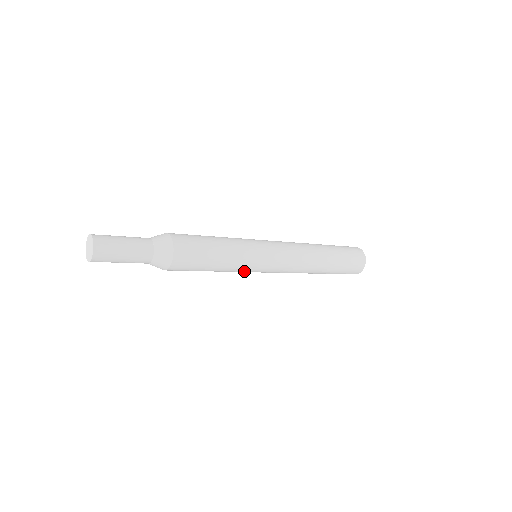
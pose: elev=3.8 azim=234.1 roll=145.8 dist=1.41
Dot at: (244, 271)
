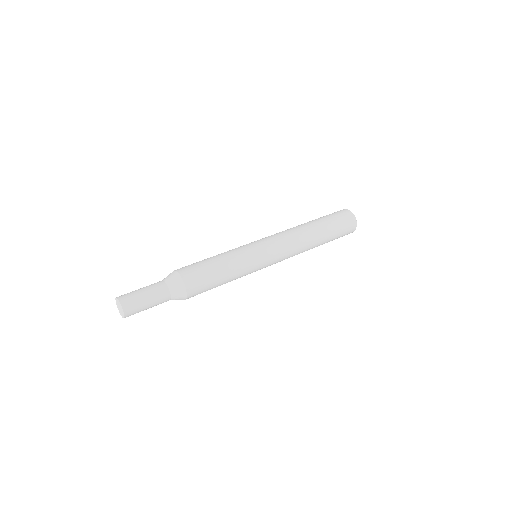
Dot at: occluded
